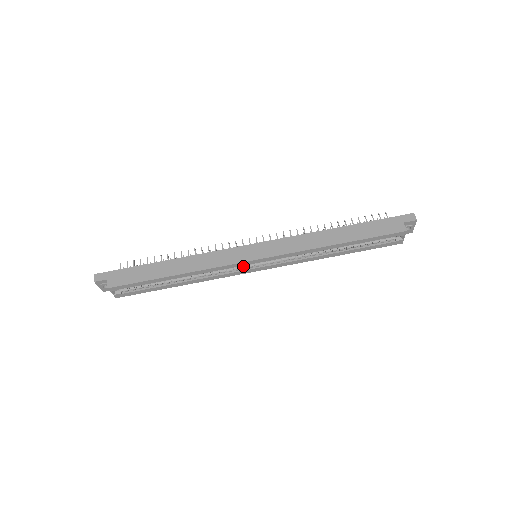
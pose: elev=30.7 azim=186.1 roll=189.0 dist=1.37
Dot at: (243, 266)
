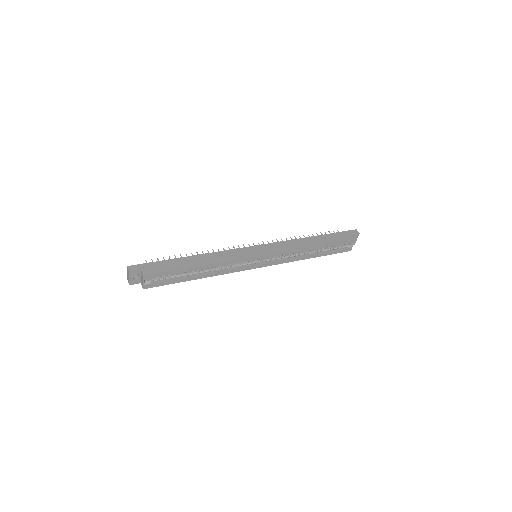
Dot at: (248, 263)
